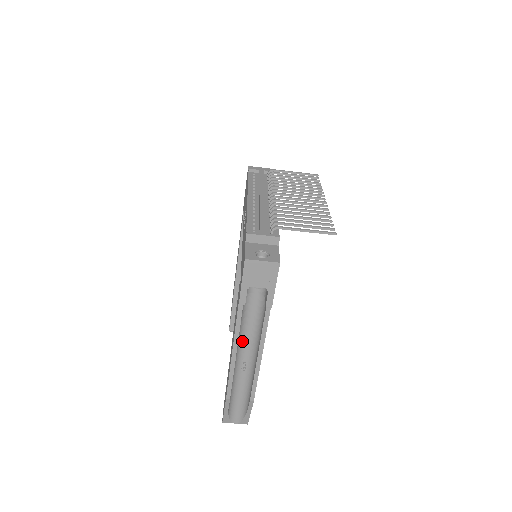
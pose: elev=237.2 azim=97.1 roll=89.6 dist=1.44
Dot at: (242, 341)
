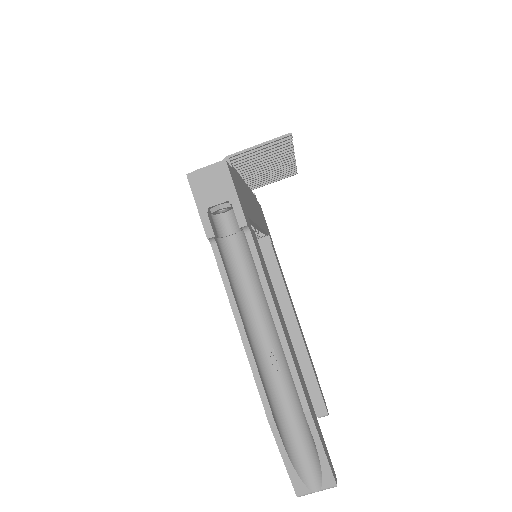
Dot at: (251, 317)
